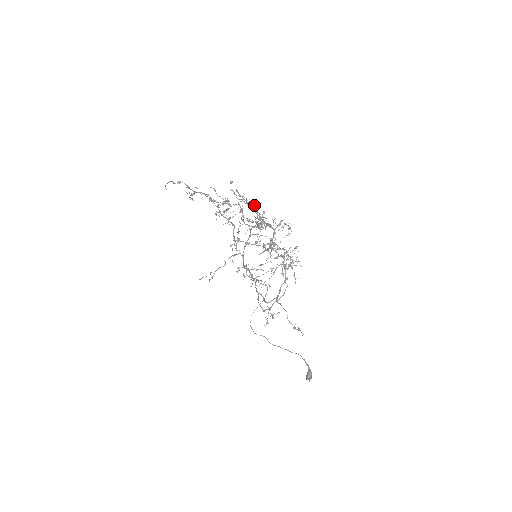
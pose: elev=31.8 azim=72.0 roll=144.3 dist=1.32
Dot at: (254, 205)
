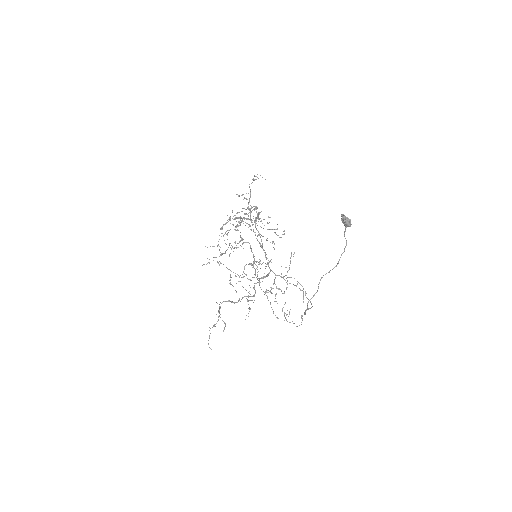
Dot at: (250, 263)
